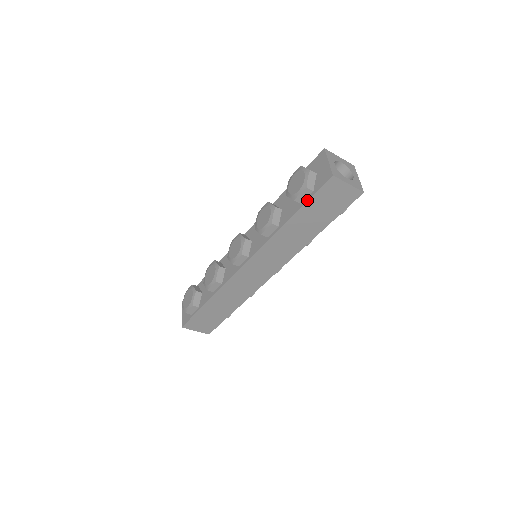
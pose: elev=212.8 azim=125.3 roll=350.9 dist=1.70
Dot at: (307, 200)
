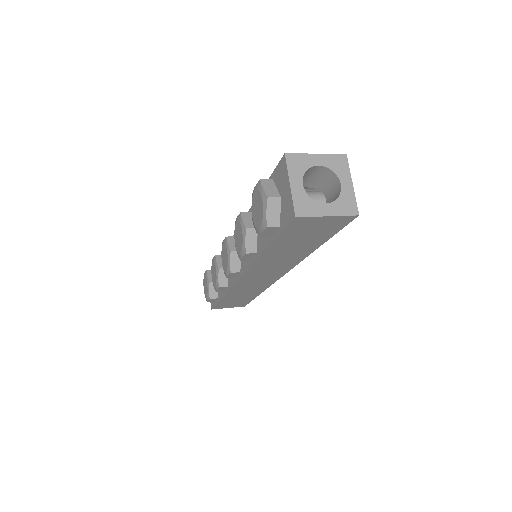
Dot at: (275, 237)
